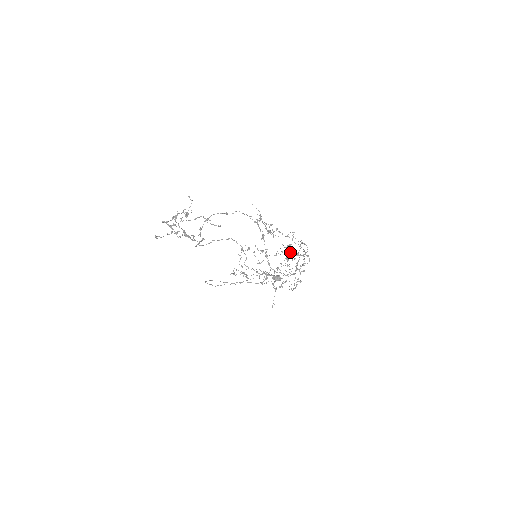
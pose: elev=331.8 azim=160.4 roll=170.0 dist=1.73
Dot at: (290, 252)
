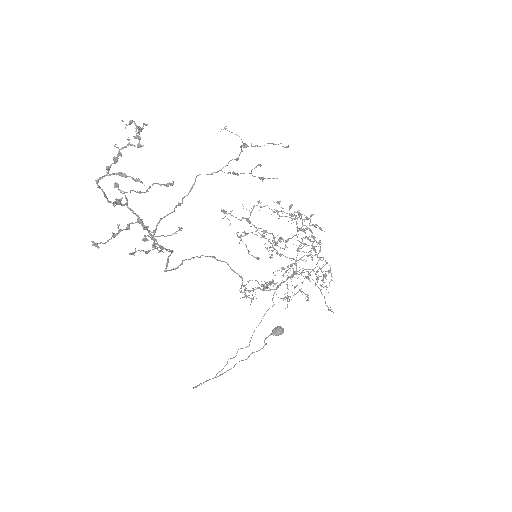
Dot at: (297, 218)
